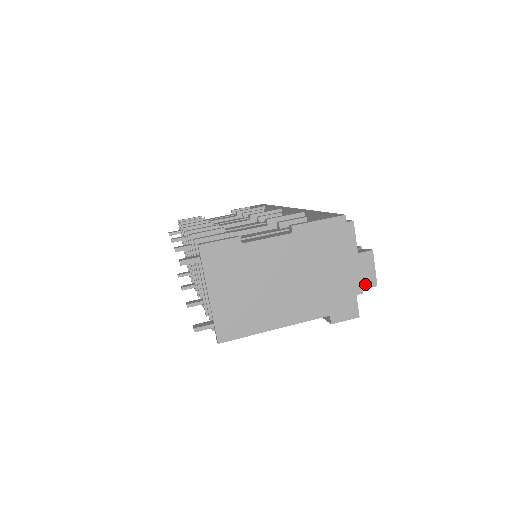
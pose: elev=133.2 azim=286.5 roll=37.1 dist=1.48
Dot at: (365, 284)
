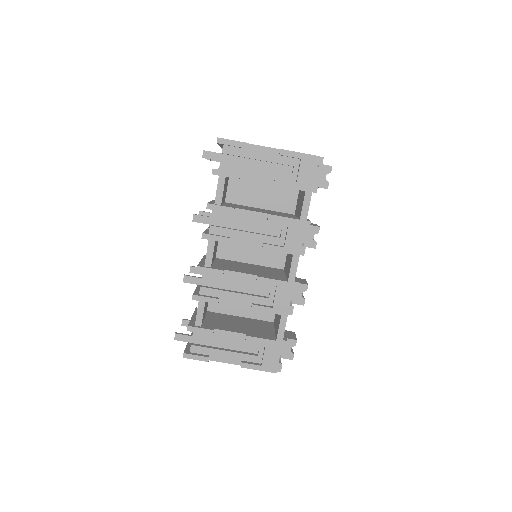
Dot at: occluded
